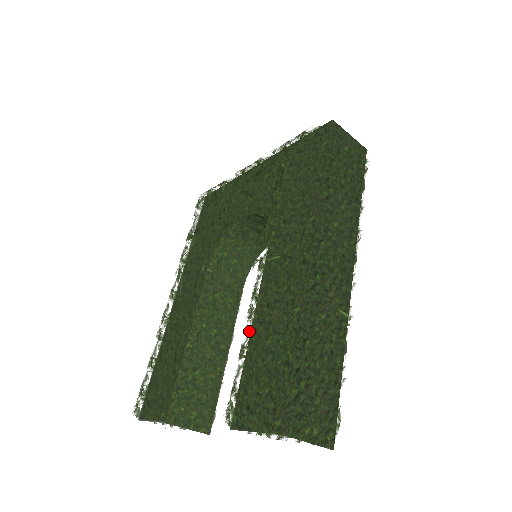
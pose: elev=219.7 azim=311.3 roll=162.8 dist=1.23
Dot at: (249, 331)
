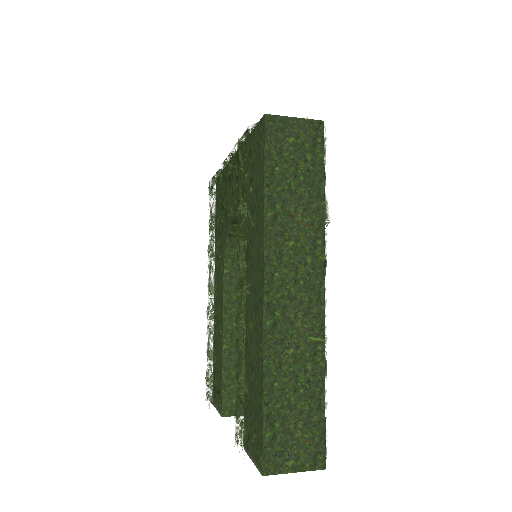
Dot at: occluded
